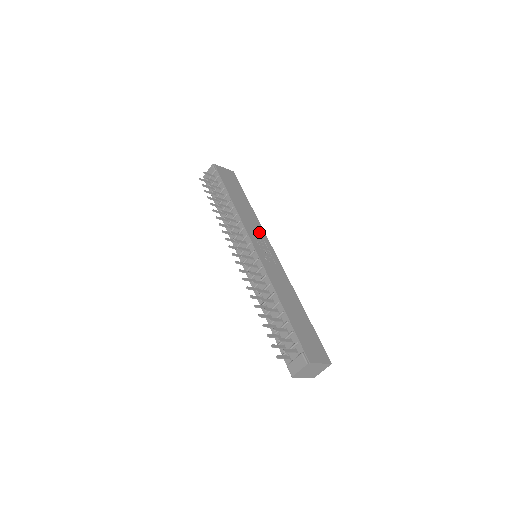
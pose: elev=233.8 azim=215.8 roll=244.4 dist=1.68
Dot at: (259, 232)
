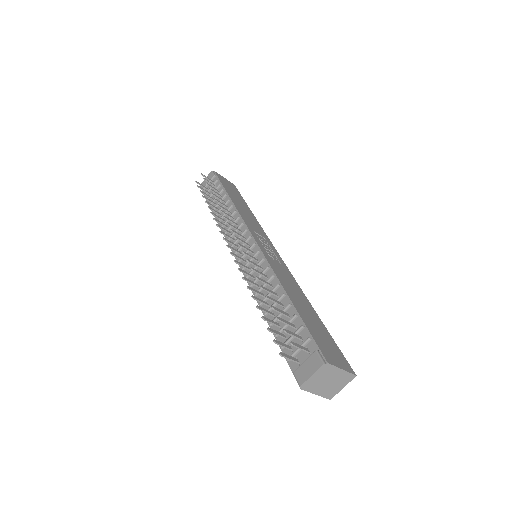
Dot at: (261, 233)
